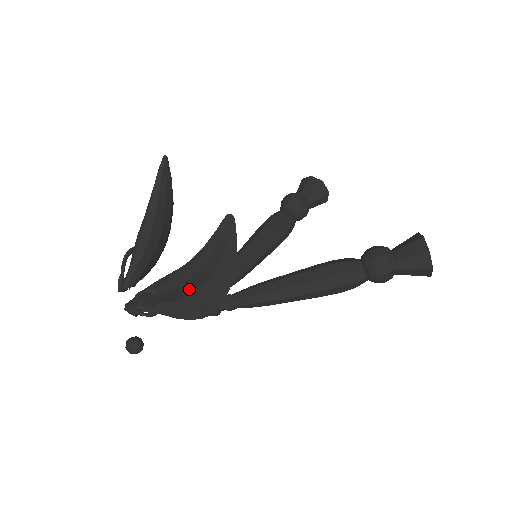
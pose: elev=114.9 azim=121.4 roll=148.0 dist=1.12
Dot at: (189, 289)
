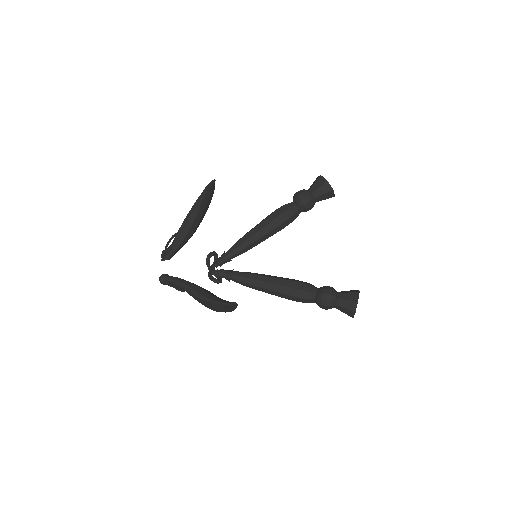
Dot at: occluded
